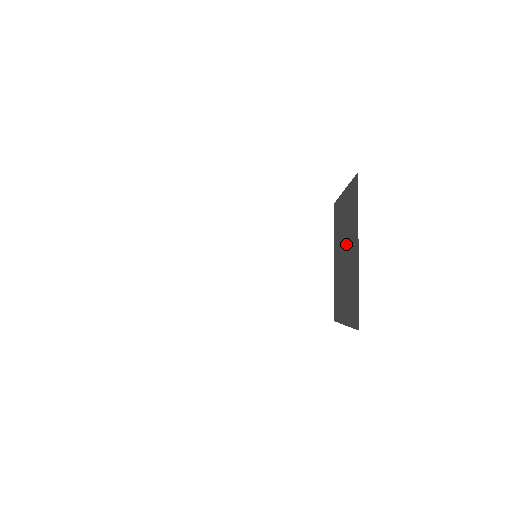
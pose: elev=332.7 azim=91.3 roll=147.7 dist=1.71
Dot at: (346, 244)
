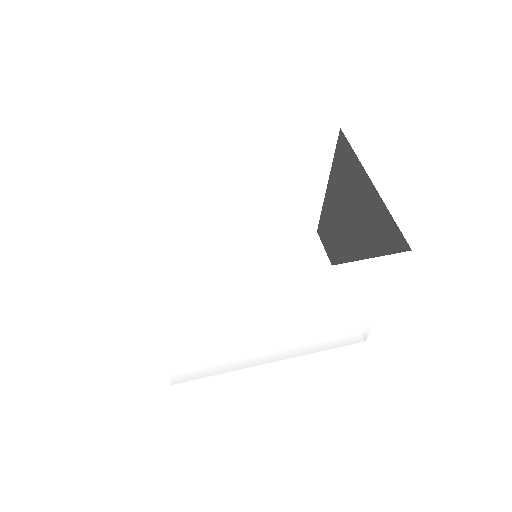
Dot at: (351, 220)
